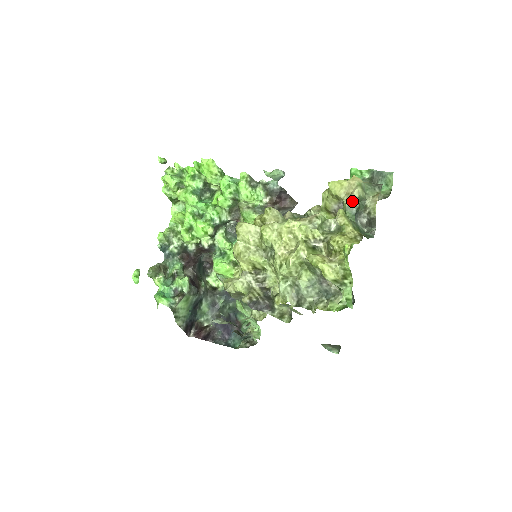
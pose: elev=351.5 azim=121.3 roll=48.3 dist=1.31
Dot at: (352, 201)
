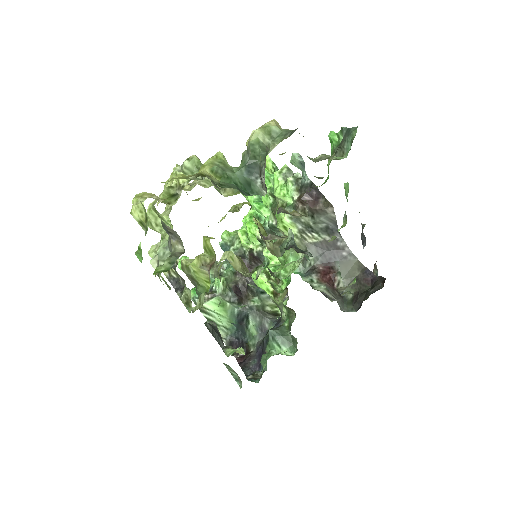
Dot at: (247, 147)
